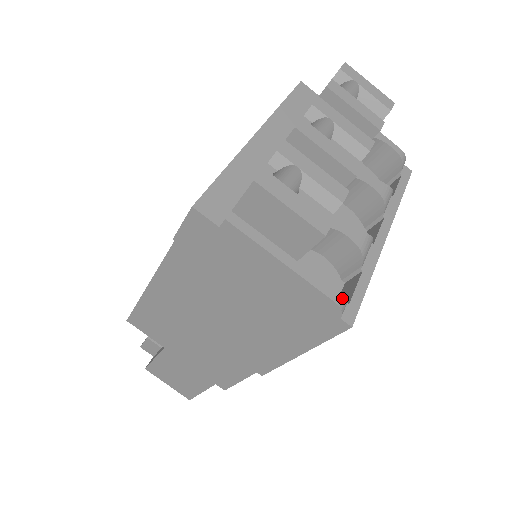
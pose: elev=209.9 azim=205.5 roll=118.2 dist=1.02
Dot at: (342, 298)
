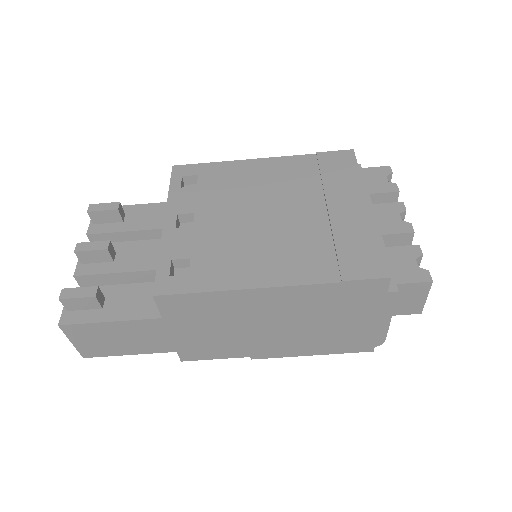
Dot at: occluded
